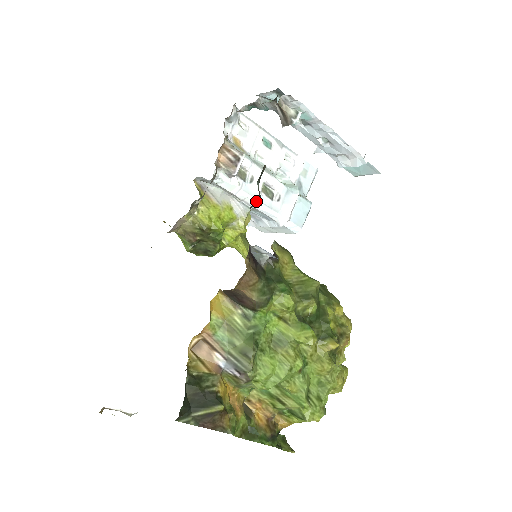
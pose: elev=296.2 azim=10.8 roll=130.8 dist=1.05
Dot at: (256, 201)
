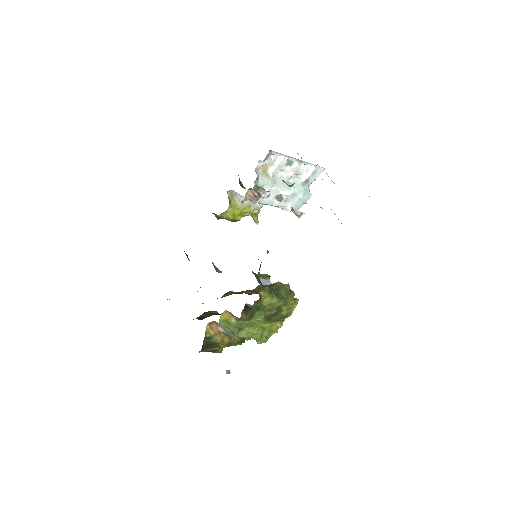
Dot at: occluded
